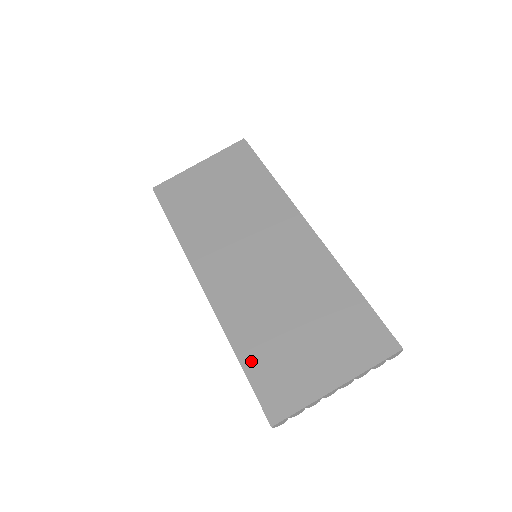
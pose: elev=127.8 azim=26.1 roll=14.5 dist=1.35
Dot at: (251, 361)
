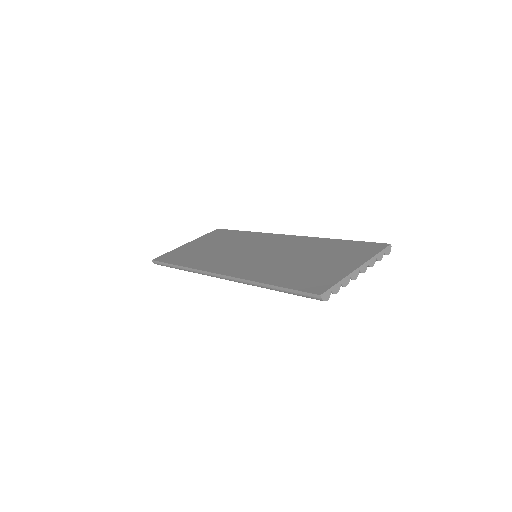
Dot at: (283, 282)
